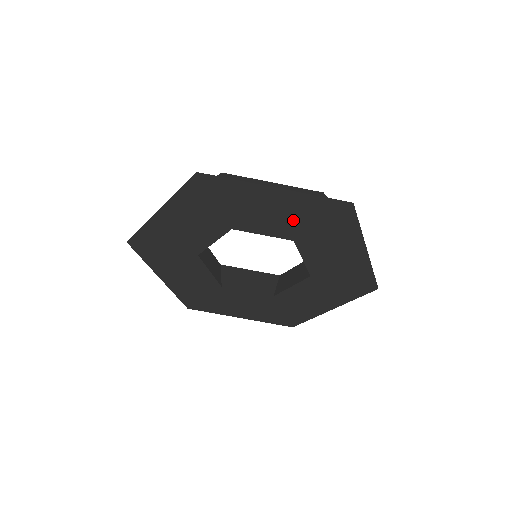
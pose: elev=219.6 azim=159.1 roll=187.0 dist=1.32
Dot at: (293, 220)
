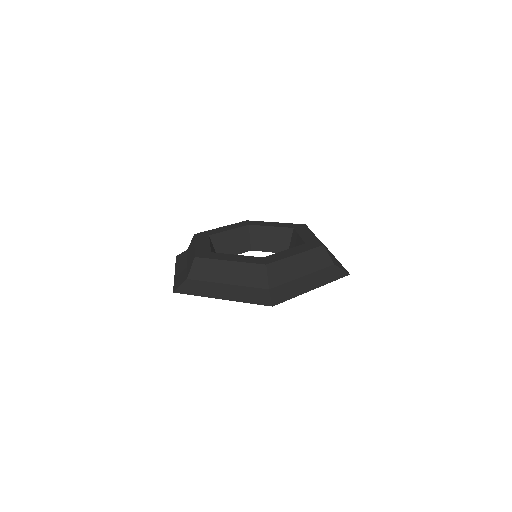
Dot at: occluded
